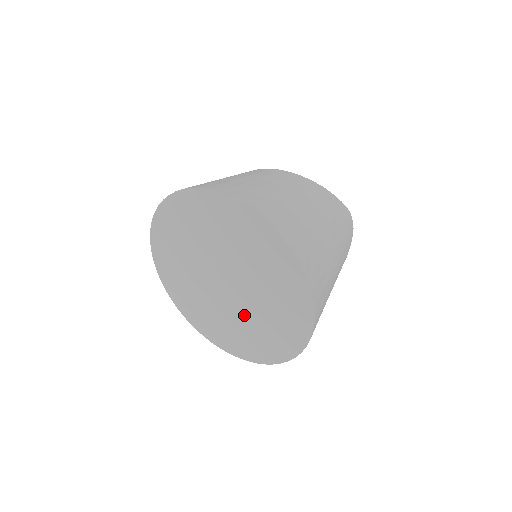
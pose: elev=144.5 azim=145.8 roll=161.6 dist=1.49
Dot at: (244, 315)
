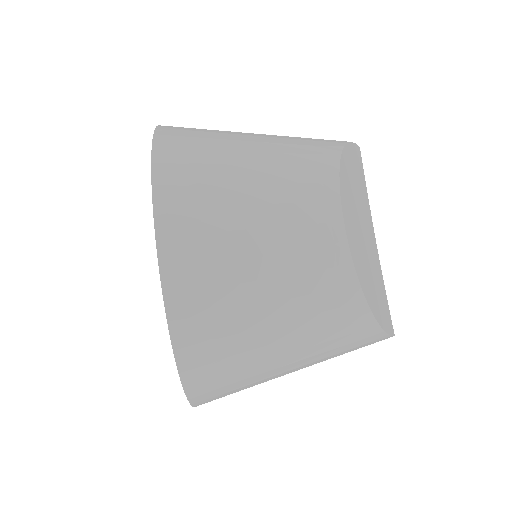
Dot at: occluded
